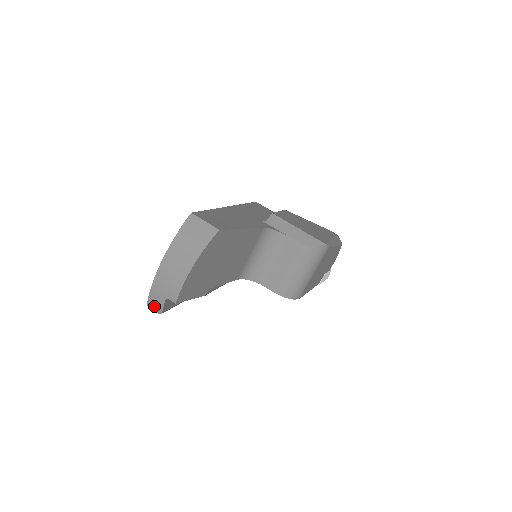
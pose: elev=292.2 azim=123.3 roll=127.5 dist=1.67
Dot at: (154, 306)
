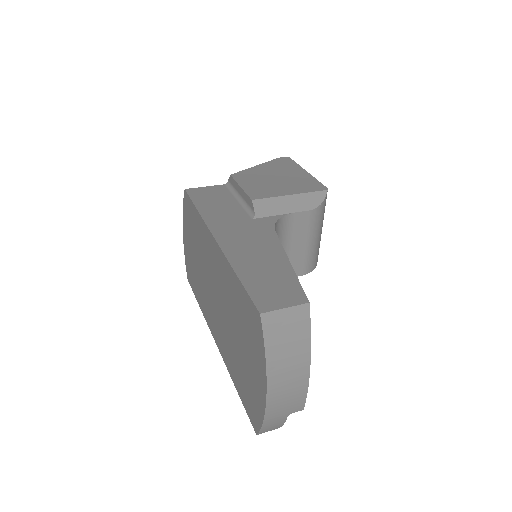
Dot at: (269, 430)
